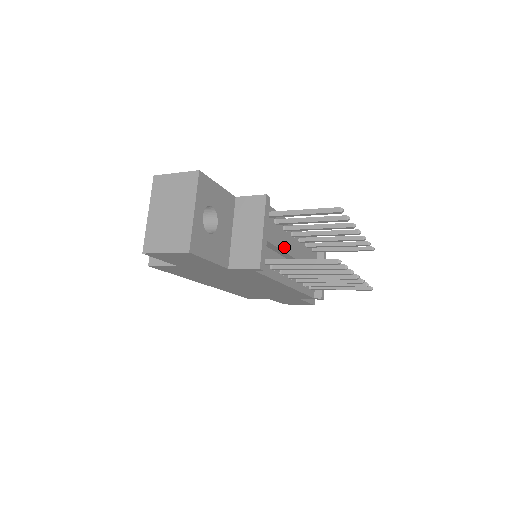
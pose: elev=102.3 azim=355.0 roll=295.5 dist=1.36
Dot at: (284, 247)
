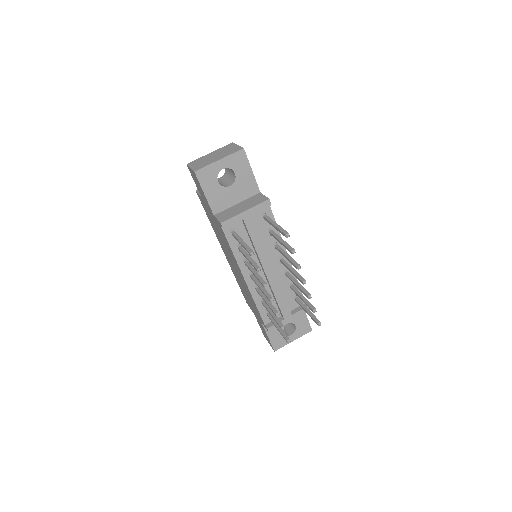
Dot at: (257, 245)
